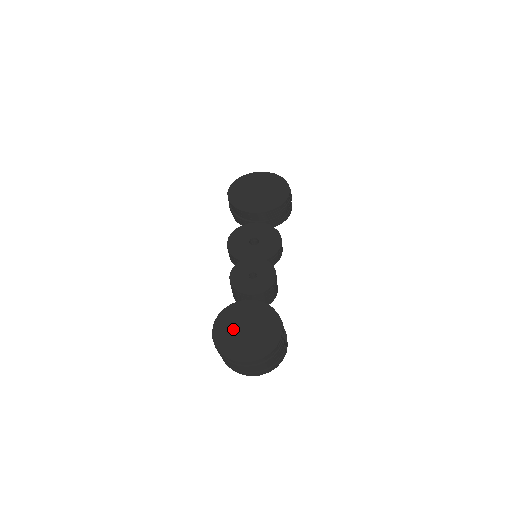
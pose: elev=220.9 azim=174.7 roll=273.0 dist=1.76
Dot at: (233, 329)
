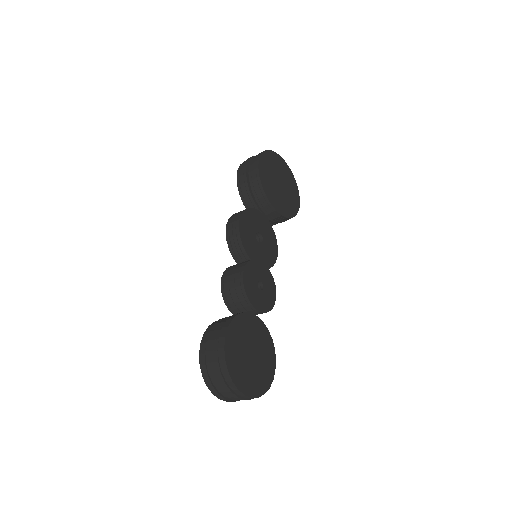
Dot at: (242, 346)
